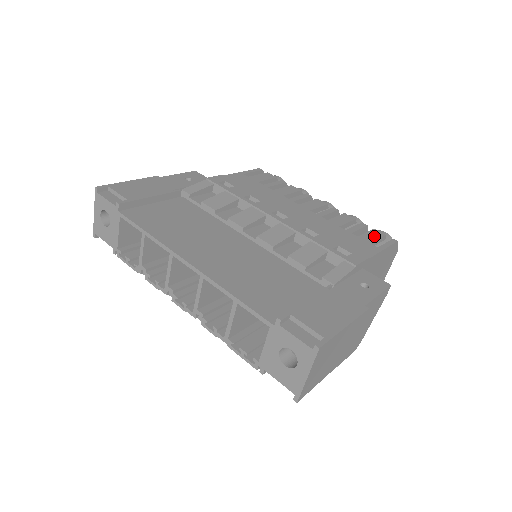
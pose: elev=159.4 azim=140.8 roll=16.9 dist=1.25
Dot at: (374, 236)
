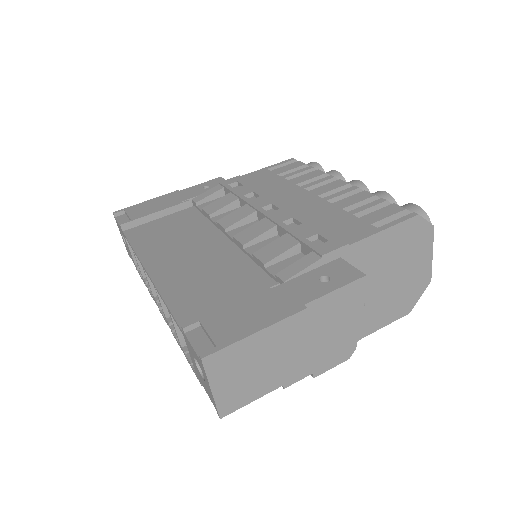
Dot at: (385, 213)
